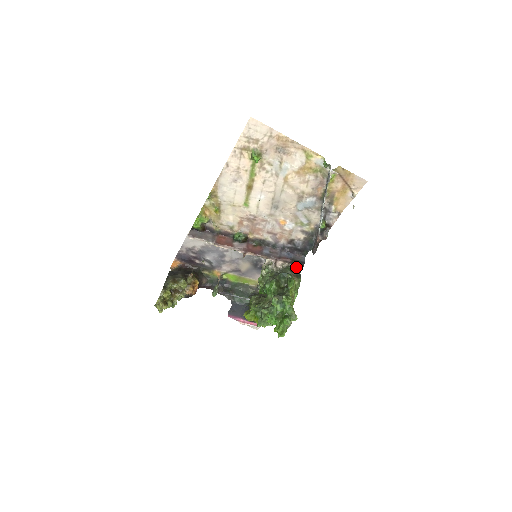
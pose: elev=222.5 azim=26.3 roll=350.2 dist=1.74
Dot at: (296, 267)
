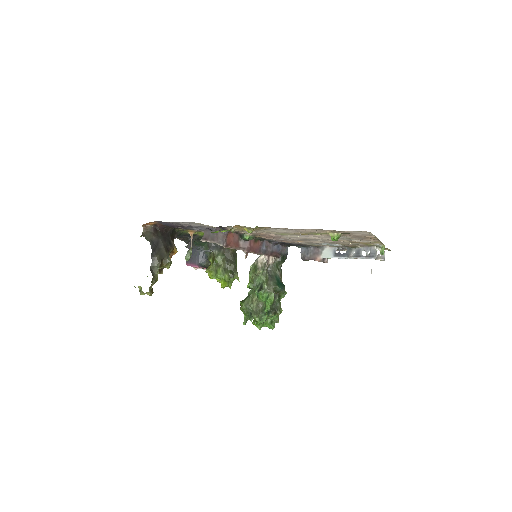
Dot at: occluded
